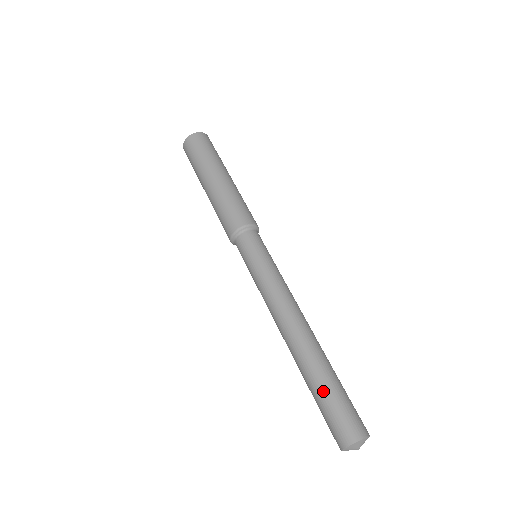
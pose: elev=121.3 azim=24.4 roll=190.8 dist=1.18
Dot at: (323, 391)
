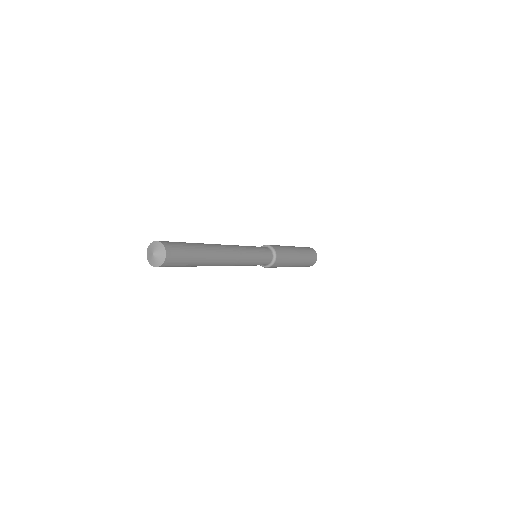
Dot at: occluded
